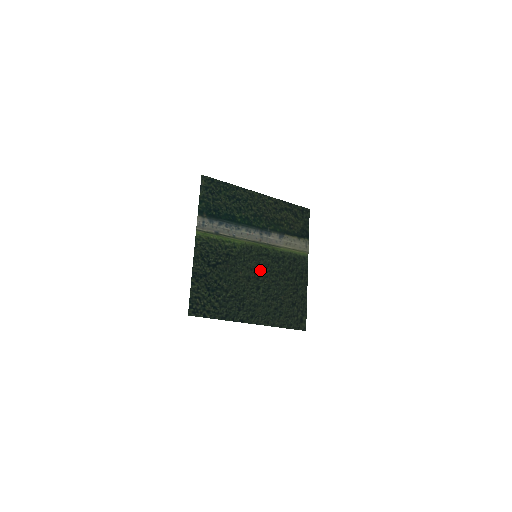
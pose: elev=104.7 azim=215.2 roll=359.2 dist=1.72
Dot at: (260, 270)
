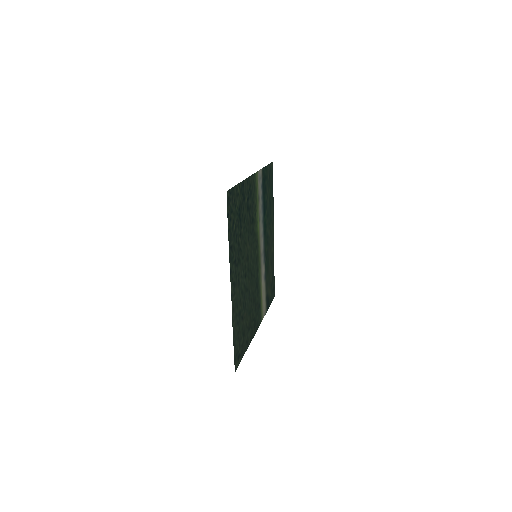
Dot at: (252, 268)
